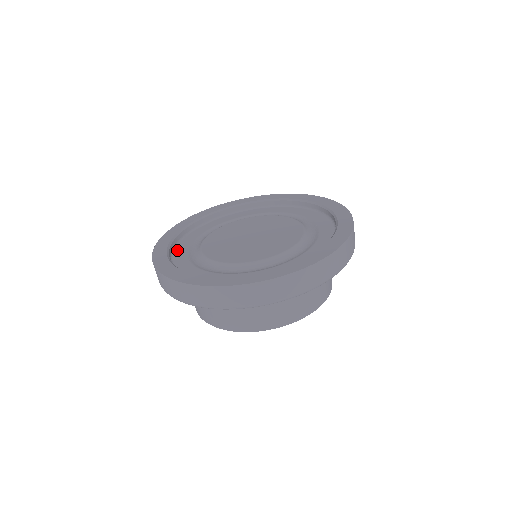
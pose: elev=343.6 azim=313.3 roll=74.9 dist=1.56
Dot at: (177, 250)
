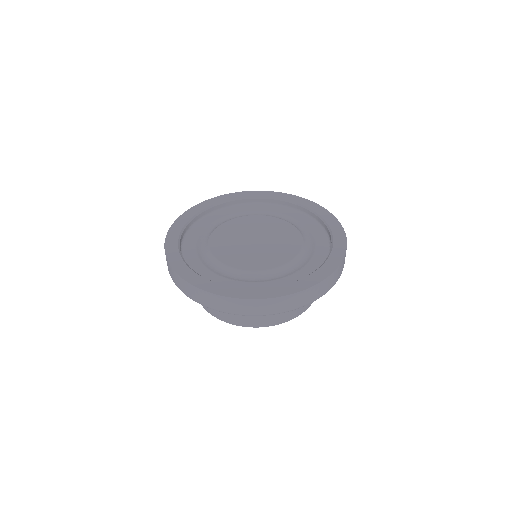
Dot at: (204, 277)
